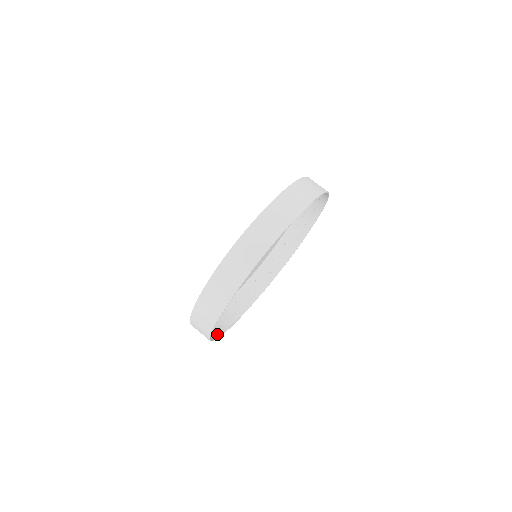
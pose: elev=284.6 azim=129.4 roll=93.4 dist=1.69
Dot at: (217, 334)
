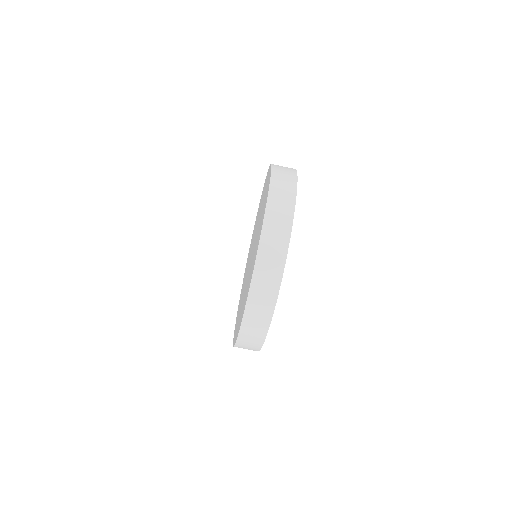
Dot at: occluded
